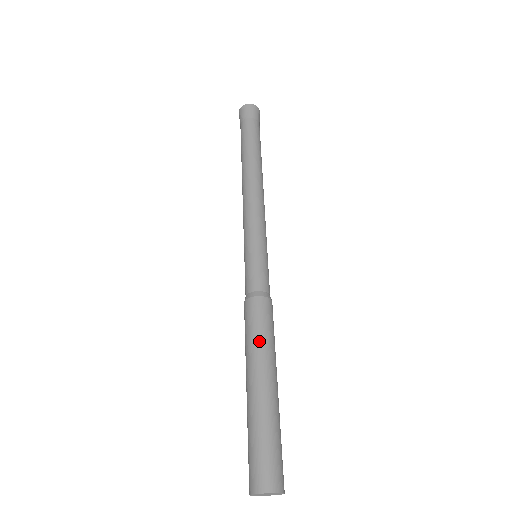
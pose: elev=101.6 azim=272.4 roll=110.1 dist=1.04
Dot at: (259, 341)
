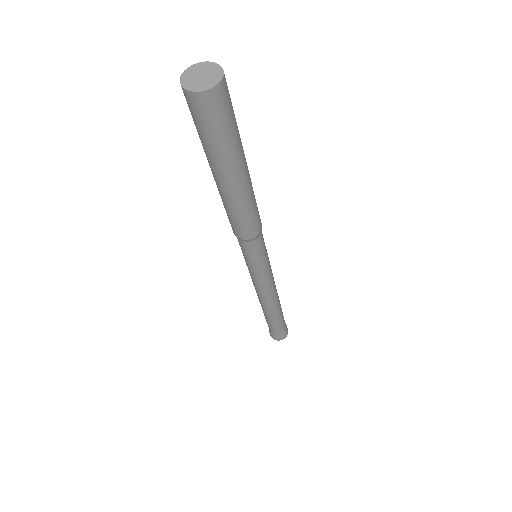
Dot at: occluded
